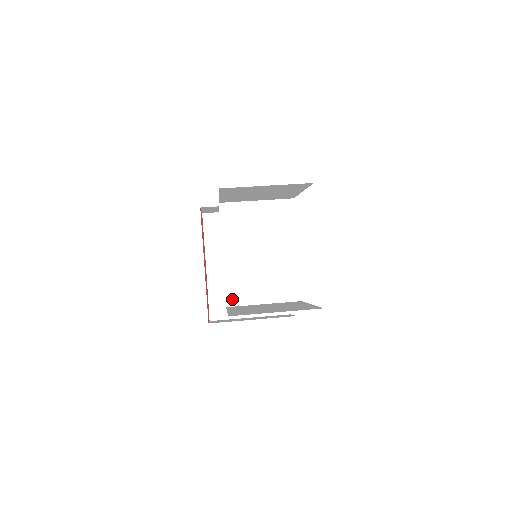
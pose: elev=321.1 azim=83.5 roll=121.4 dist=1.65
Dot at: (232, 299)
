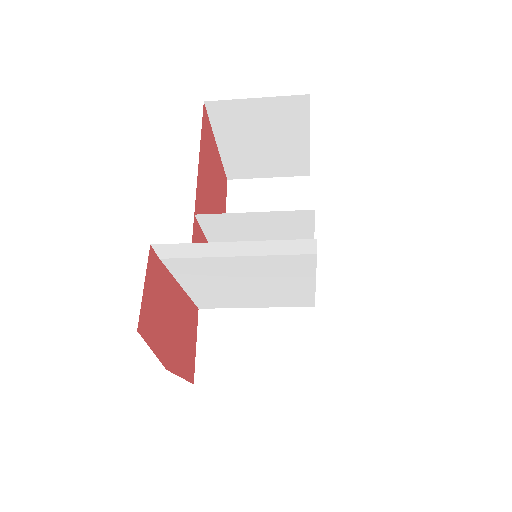
Dot at: (207, 220)
